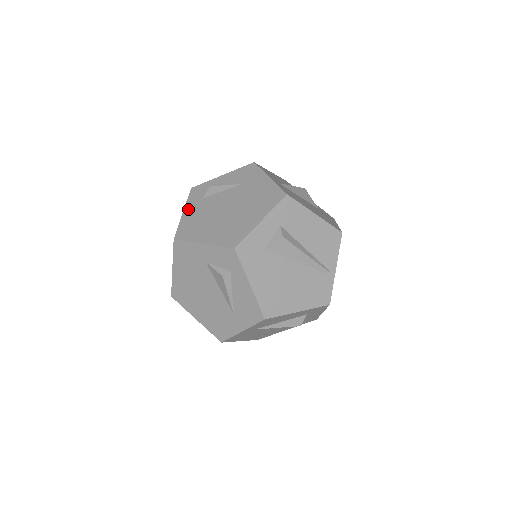
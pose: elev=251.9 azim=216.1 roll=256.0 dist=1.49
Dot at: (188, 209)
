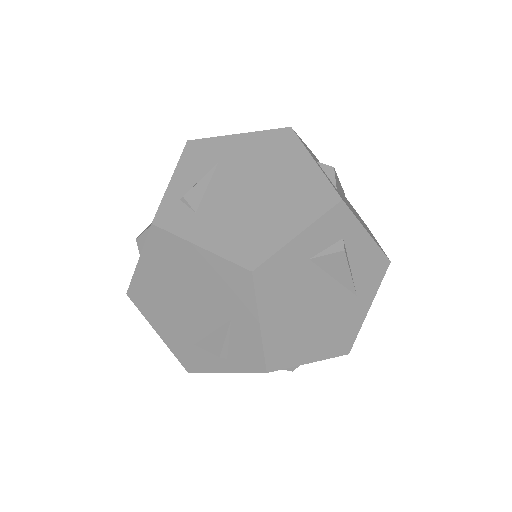
Dot at: (200, 237)
